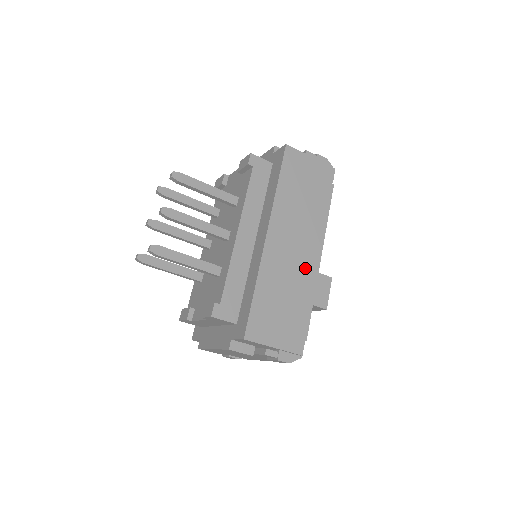
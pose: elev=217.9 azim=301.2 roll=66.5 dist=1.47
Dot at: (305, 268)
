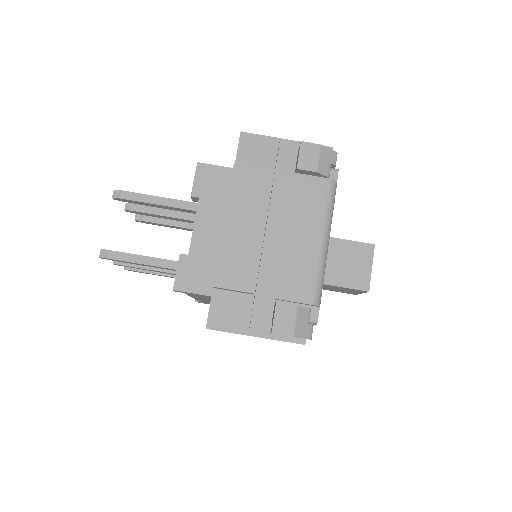
Dot at: occluded
